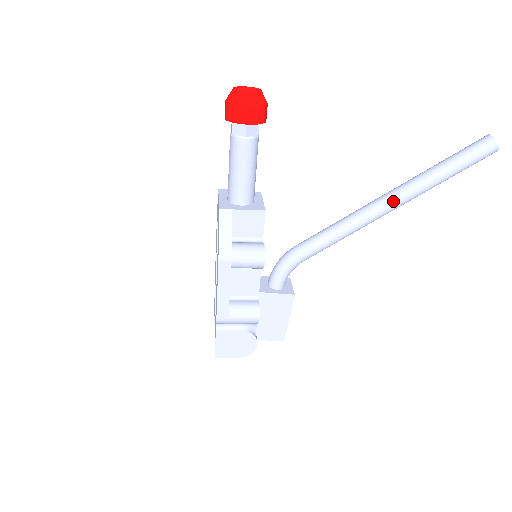
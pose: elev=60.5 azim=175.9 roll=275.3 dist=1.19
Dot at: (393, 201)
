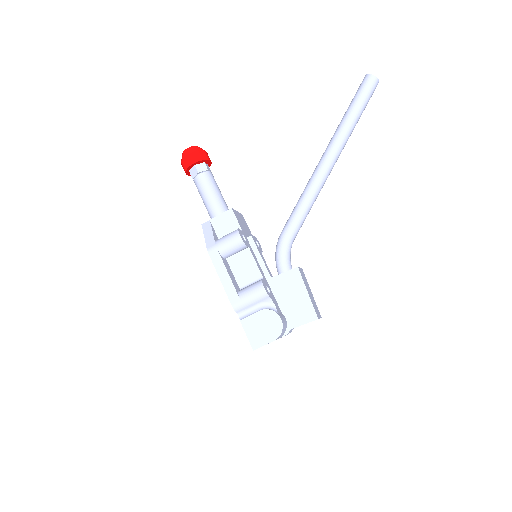
Dot at: (326, 155)
